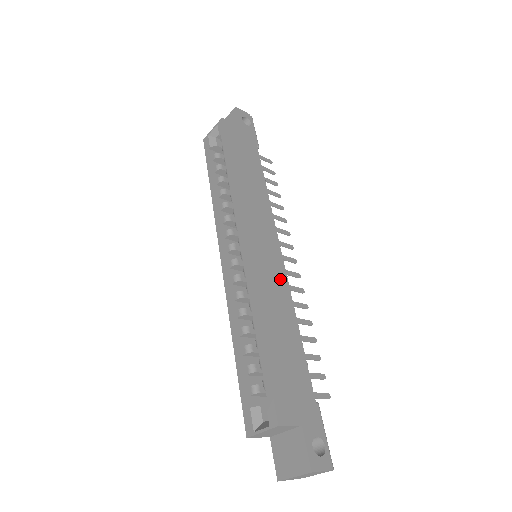
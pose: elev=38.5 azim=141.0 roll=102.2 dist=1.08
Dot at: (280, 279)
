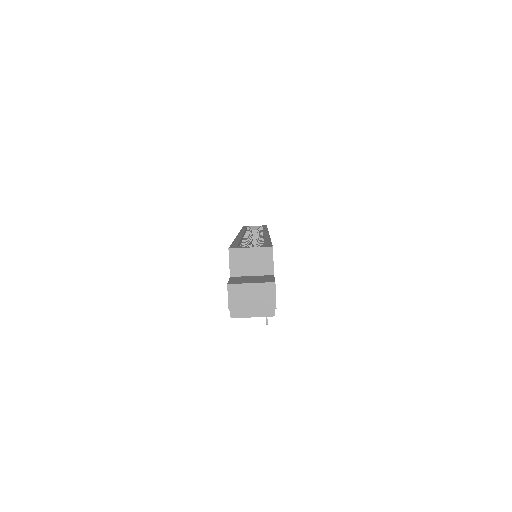
Dot at: occluded
